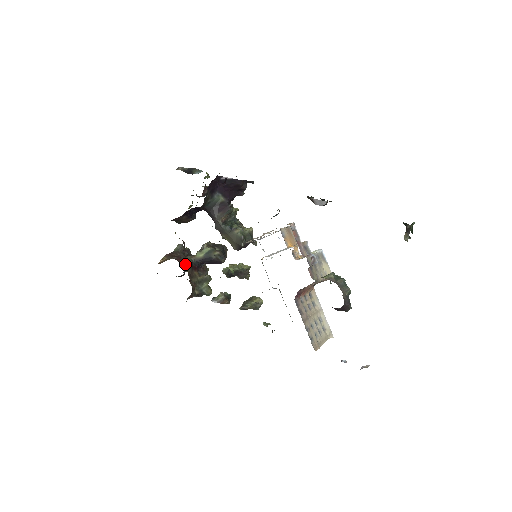
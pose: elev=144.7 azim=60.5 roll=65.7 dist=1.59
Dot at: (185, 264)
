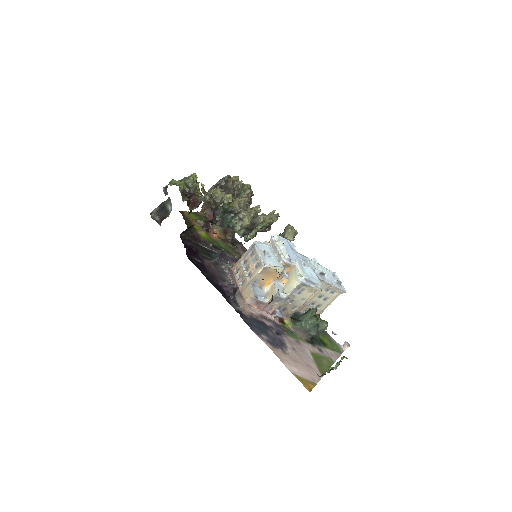
Dot at: (216, 227)
